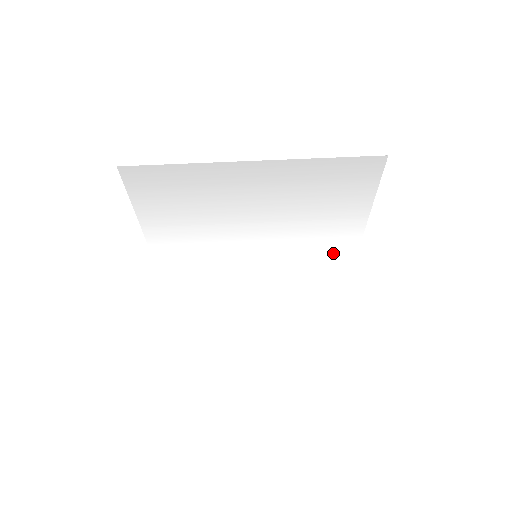
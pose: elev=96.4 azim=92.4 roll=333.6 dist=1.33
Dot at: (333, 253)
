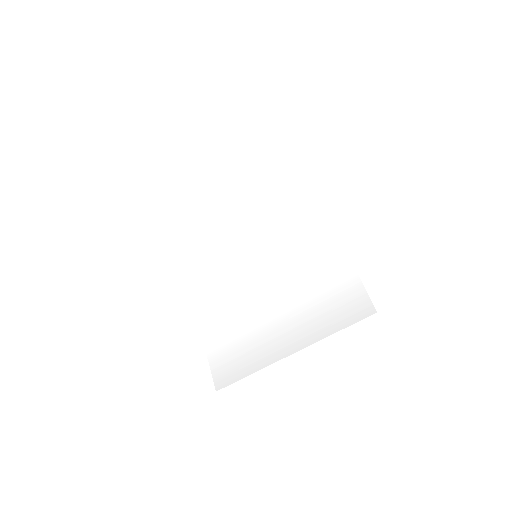
Dot at: (310, 224)
